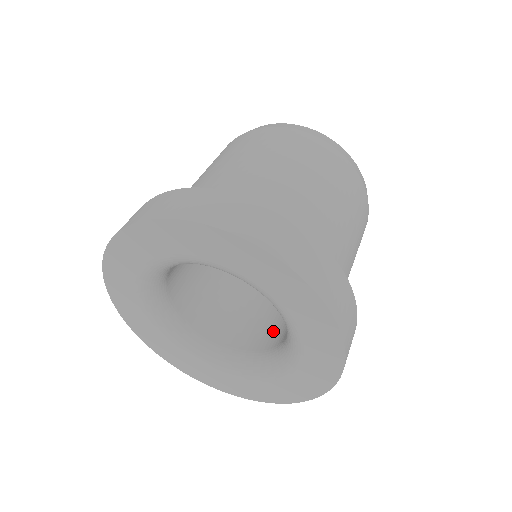
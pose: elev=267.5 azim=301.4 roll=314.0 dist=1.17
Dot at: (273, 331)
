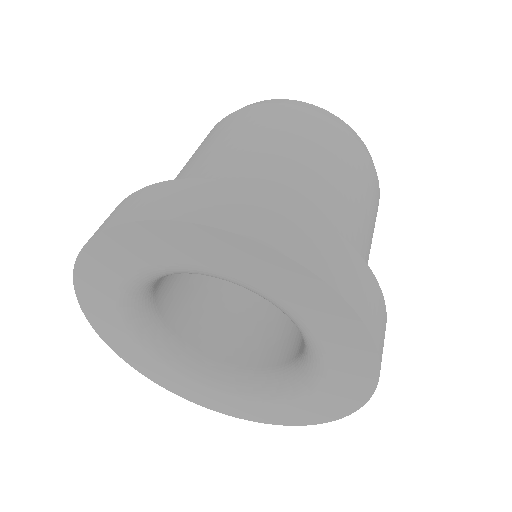
Dot at: (261, 344)
